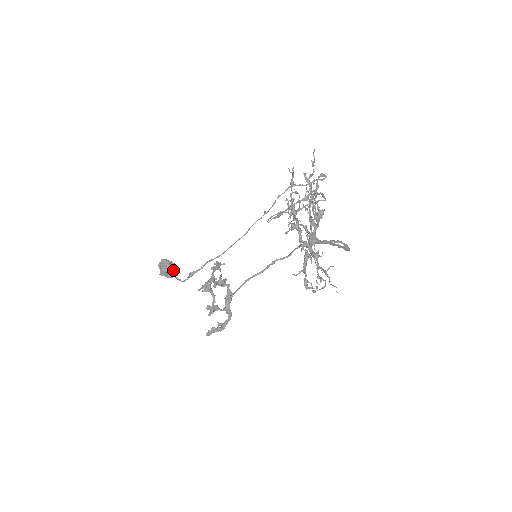
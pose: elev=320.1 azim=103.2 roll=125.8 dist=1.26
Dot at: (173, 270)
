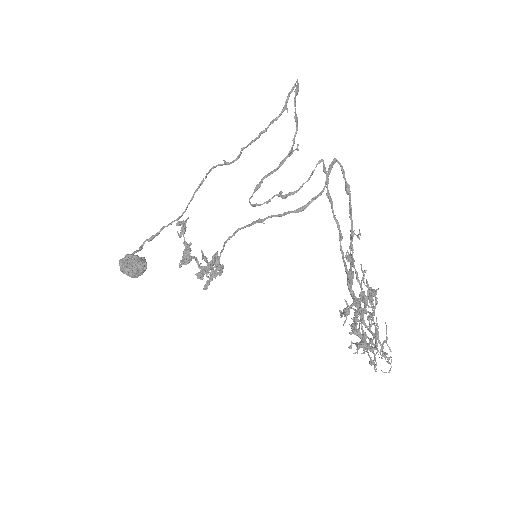
Dot at: (142, 268)
